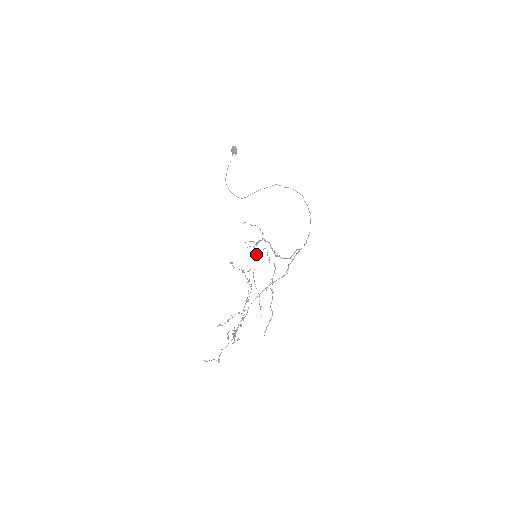
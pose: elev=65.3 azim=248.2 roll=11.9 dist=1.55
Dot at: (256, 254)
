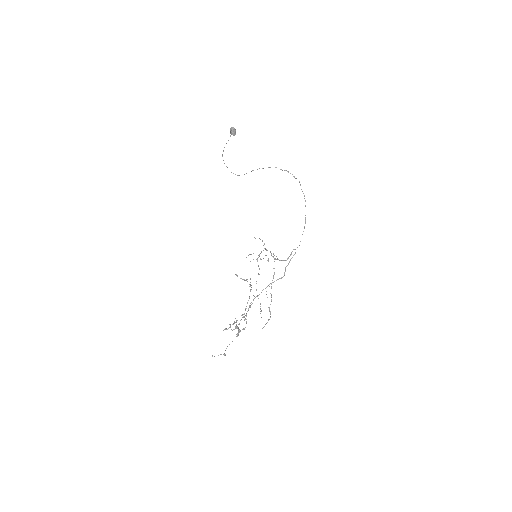
Dot at: occluded
